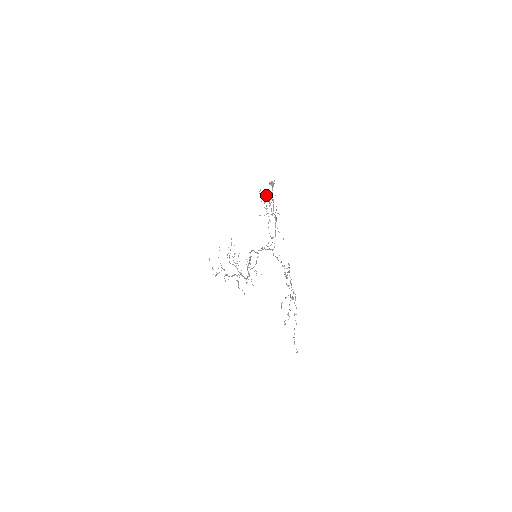
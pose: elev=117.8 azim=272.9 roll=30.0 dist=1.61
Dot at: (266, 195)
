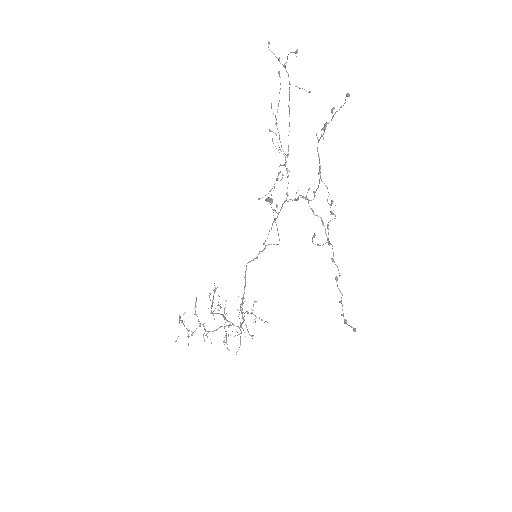
Dot at: occluded
